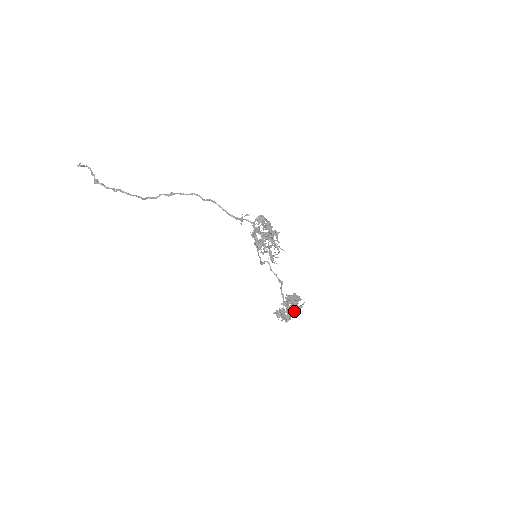
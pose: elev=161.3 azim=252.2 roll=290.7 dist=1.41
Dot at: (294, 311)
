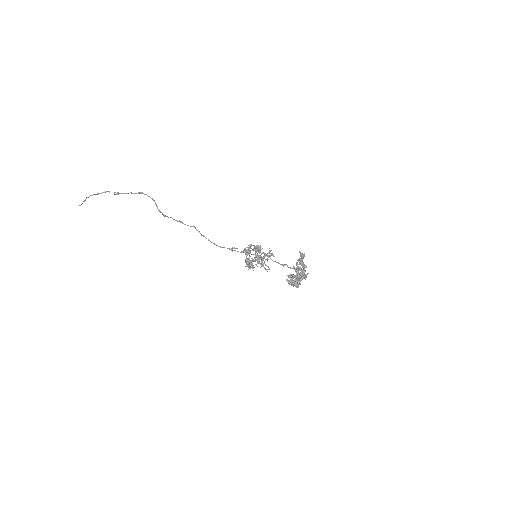
Dot at: (305, 271)
